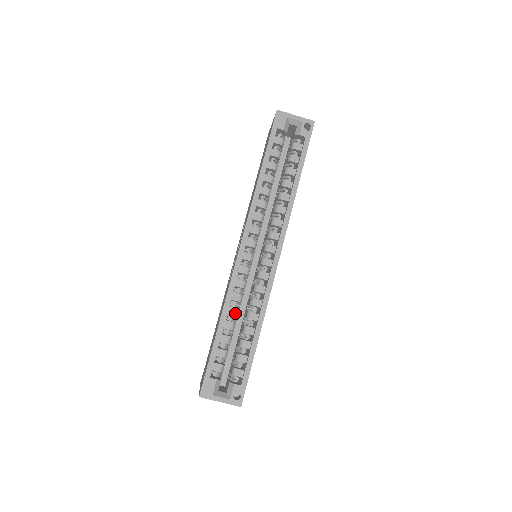
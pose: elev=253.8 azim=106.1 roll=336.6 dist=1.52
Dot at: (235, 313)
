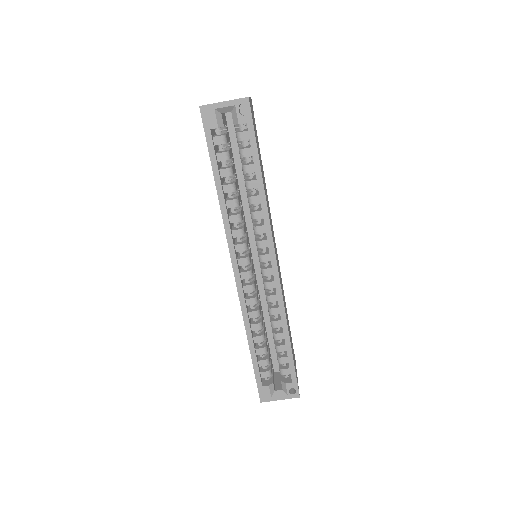
Dot at: (259, 328)
